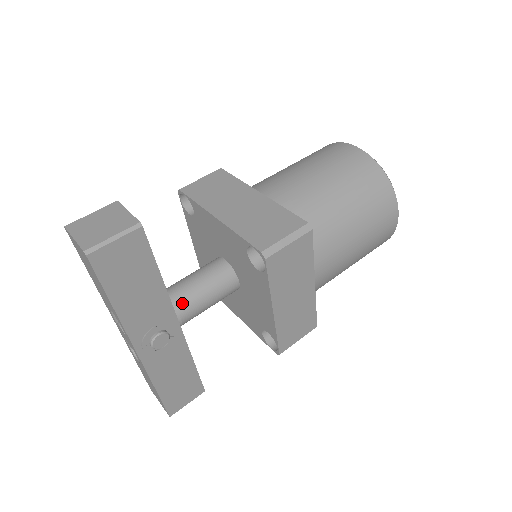
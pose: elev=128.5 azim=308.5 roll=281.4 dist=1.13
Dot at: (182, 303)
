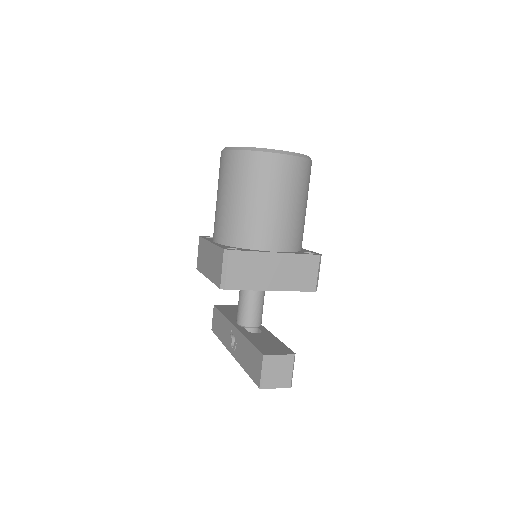
Dot at: (261, 321)
